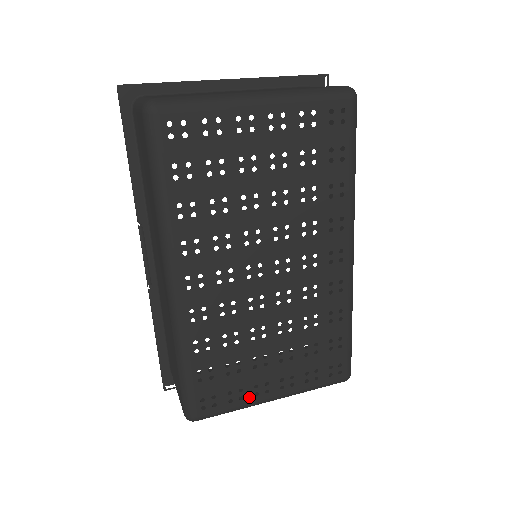
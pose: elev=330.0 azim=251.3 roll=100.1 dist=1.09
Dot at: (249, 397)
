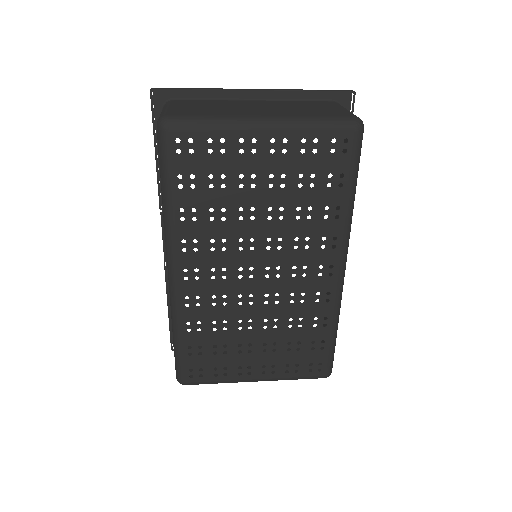
Dot at: (232, 375)
